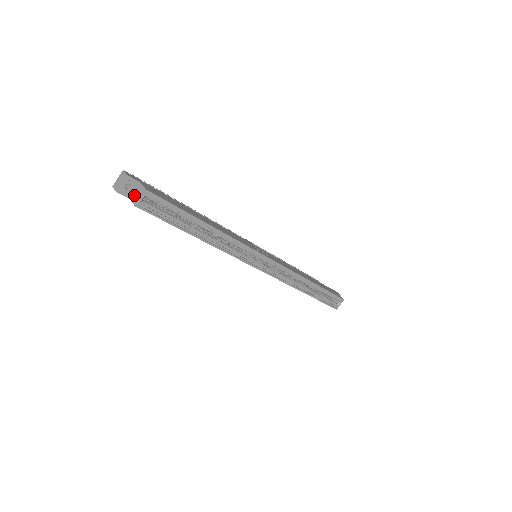
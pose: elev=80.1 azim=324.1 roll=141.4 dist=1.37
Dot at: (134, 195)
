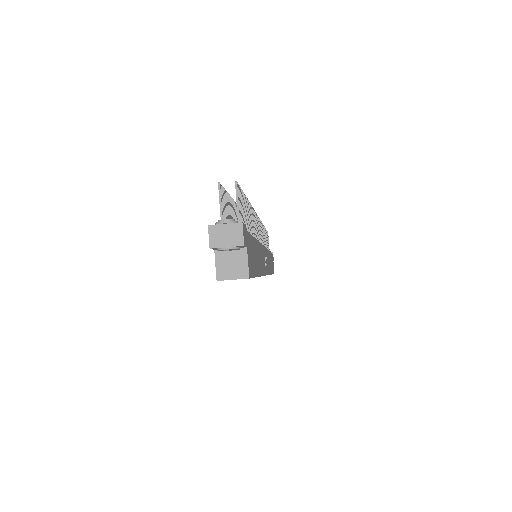
Dot at: (226, 257)
